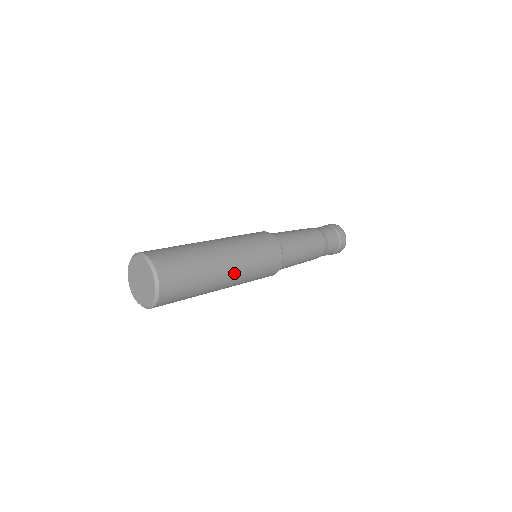
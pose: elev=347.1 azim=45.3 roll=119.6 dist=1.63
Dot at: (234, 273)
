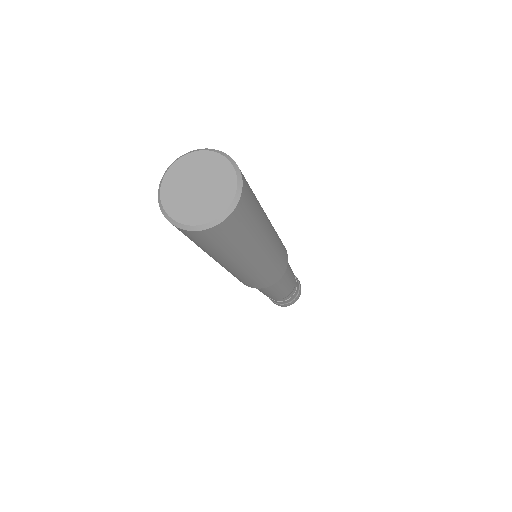
Dot at: occluded
